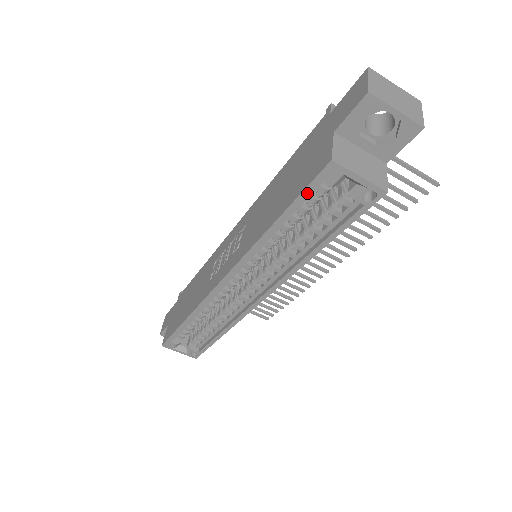
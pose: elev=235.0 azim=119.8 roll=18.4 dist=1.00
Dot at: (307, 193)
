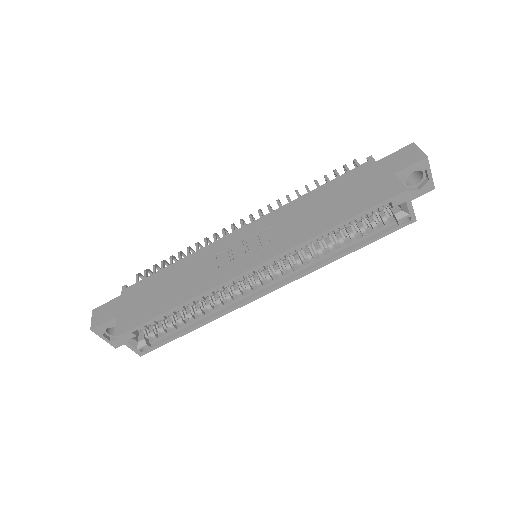
Dot at: (377, 207)
